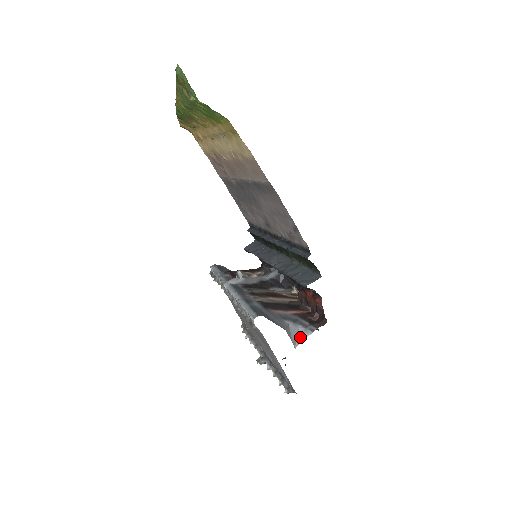
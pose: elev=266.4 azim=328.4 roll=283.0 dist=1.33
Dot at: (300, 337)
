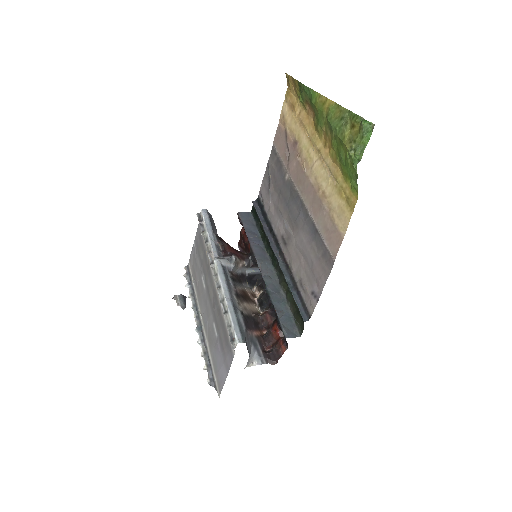
Dot at: (252, 362)
